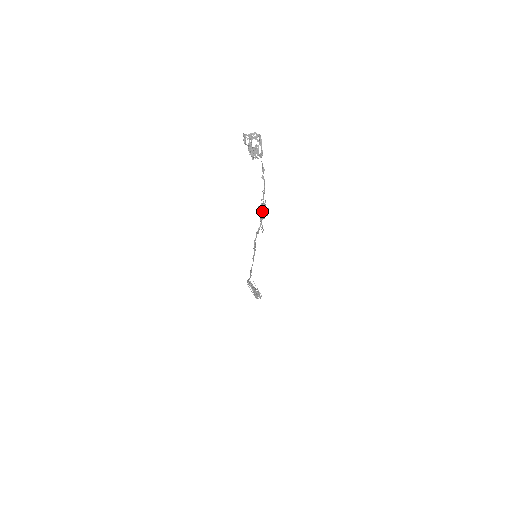
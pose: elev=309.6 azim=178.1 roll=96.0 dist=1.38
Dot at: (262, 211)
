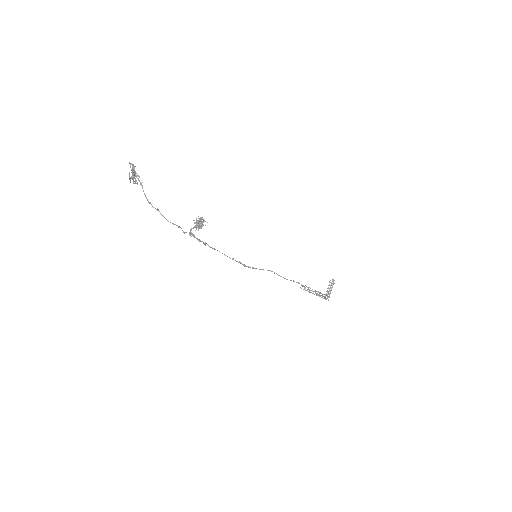
Dot at: (197, 223)
